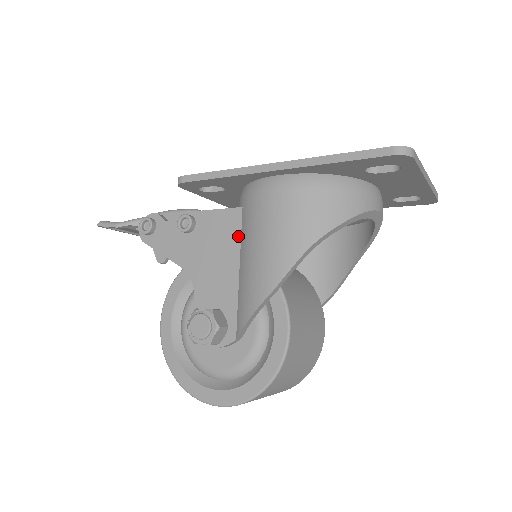
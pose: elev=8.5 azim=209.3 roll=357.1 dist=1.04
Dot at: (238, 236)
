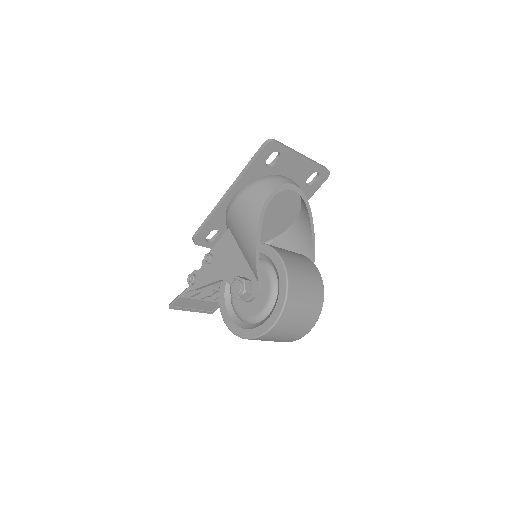
Dot at: (234, 241)
